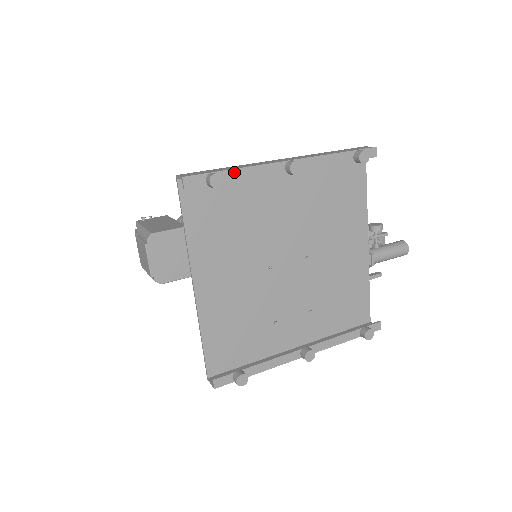
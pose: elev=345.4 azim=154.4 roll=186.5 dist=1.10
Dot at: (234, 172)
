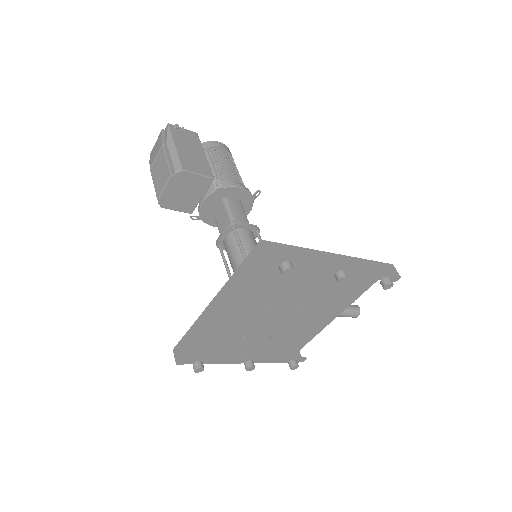
Dot at: (303, 263)
